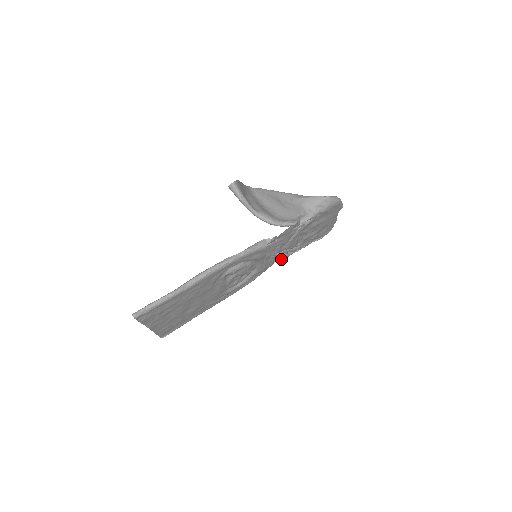
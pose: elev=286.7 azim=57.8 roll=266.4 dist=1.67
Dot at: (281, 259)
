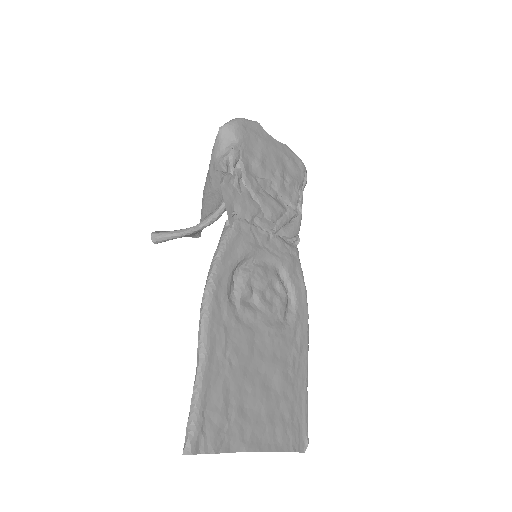
Dot at: (298, 236)
